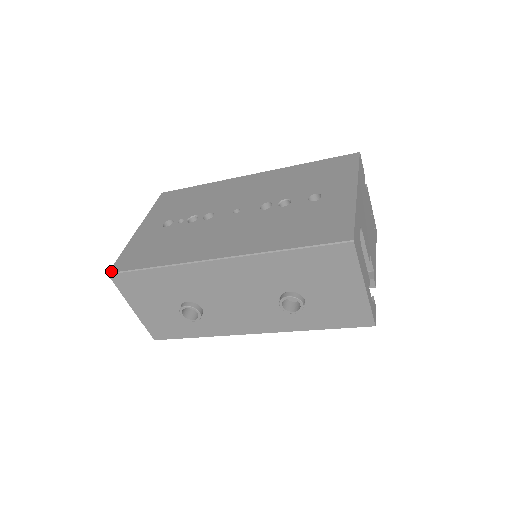
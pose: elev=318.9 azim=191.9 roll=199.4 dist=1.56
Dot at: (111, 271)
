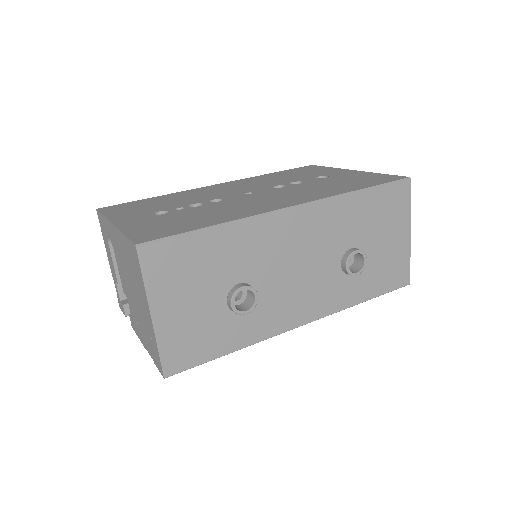
Dot at: (139, 242)
